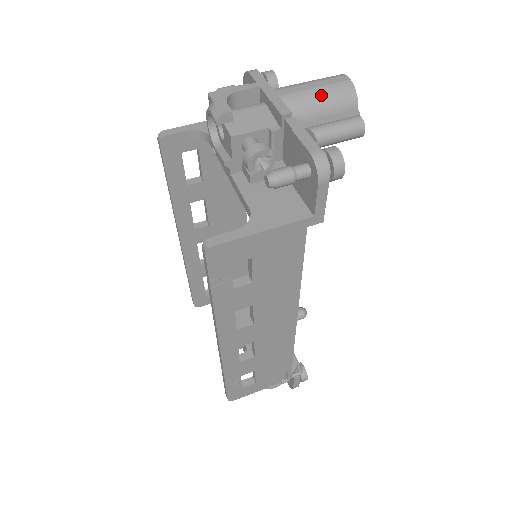
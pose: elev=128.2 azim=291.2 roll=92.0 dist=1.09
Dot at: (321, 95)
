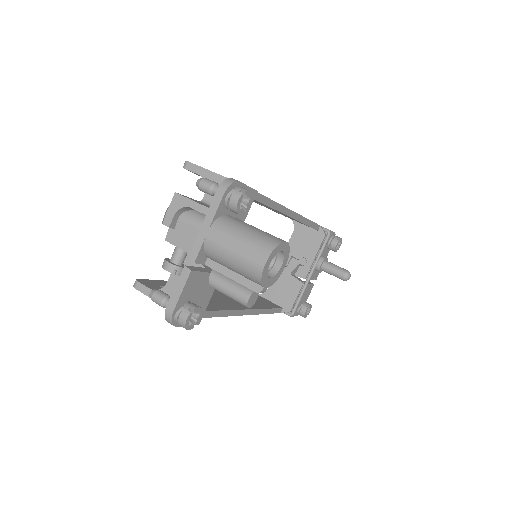
Dot at: (233, 261)
